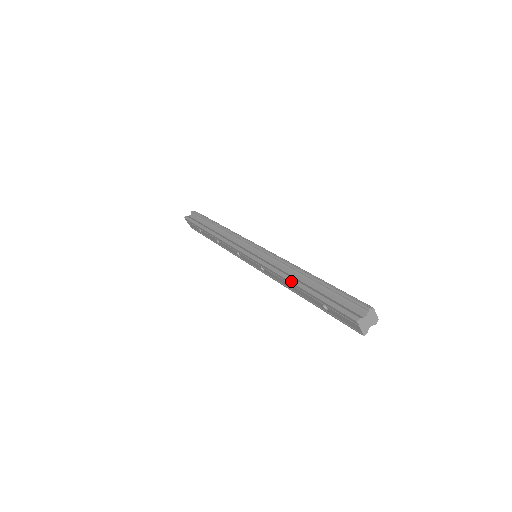
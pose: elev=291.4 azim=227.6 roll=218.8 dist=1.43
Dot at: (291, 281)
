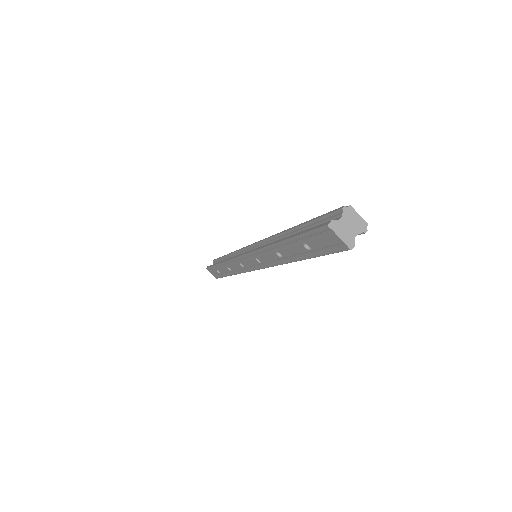
Dot at: (273, 244)
